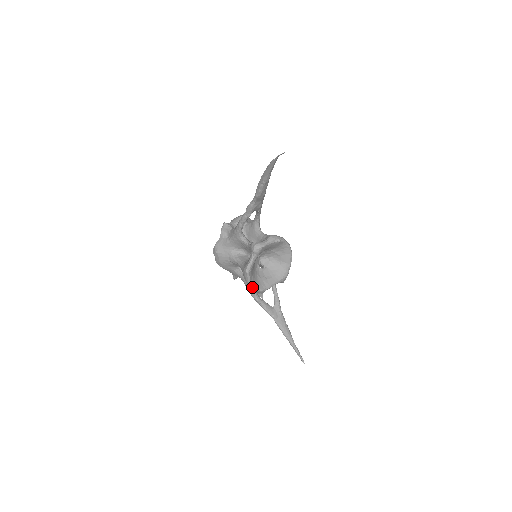
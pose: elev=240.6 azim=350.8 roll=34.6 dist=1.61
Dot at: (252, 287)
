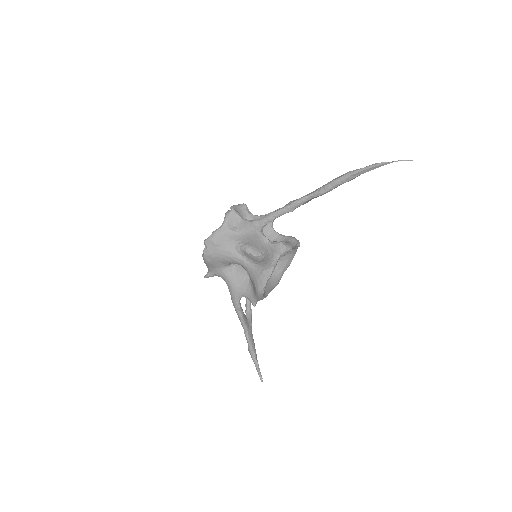
Dot at: (263, 293)
